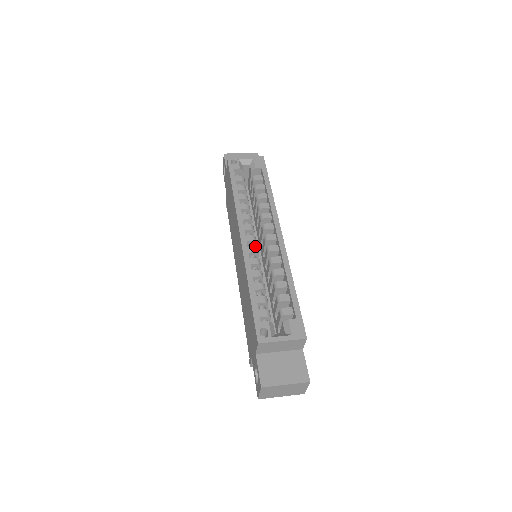
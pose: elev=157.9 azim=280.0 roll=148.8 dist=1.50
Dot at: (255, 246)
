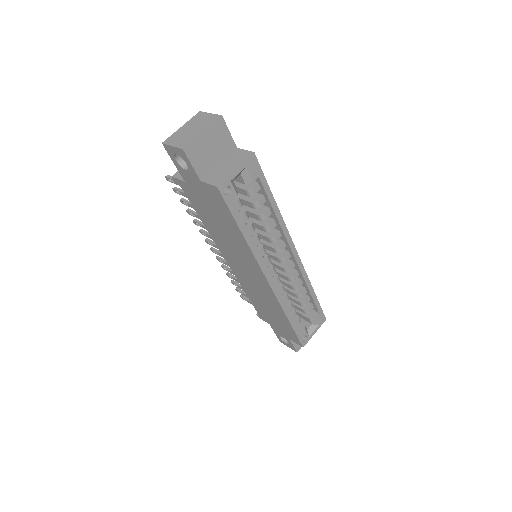
Dot at: (278, 277)
